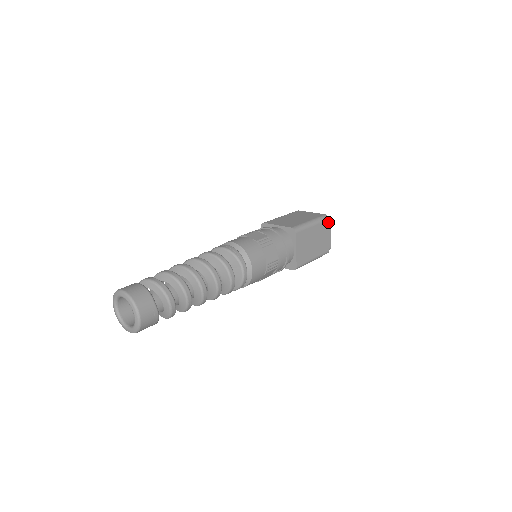
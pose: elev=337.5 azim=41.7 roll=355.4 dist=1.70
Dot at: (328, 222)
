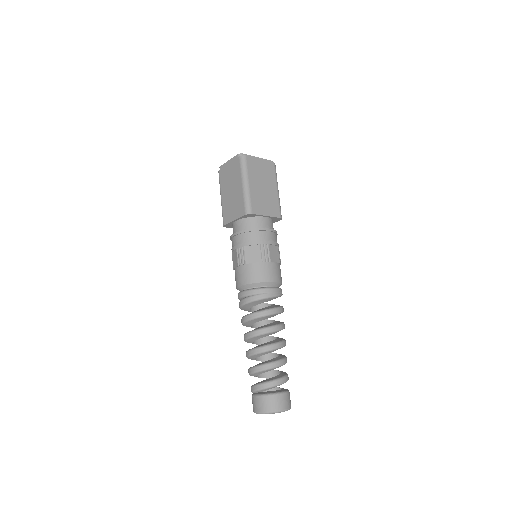
Dot at: occluded
